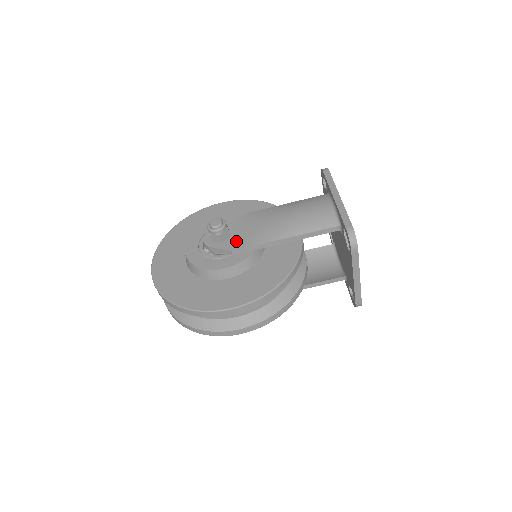
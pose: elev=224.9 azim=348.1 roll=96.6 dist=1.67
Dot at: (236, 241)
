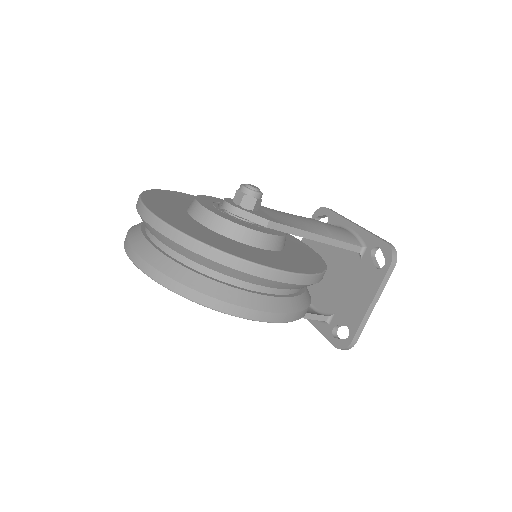
Dot at: (268, 216)
